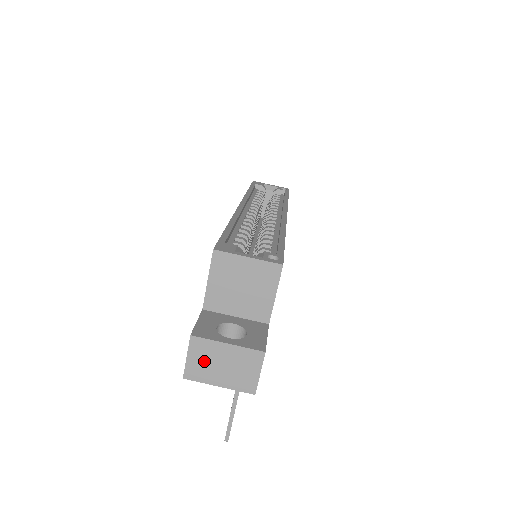
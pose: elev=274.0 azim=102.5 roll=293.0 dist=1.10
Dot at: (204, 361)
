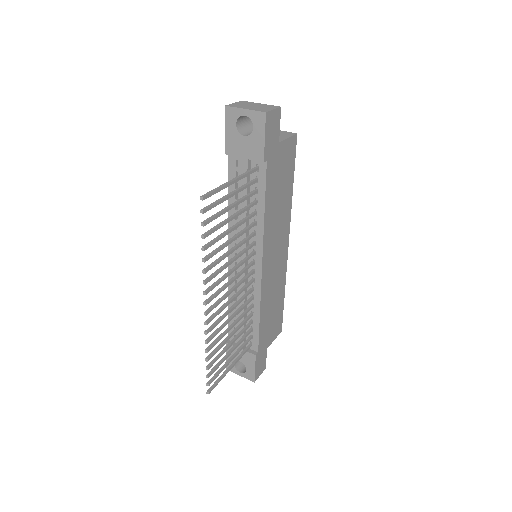
Dot at: (243, 105)
